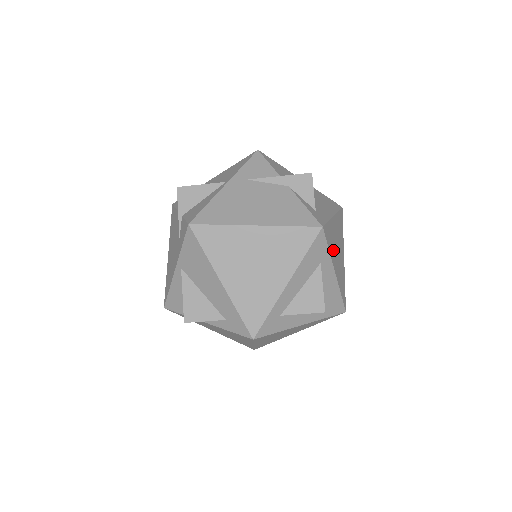
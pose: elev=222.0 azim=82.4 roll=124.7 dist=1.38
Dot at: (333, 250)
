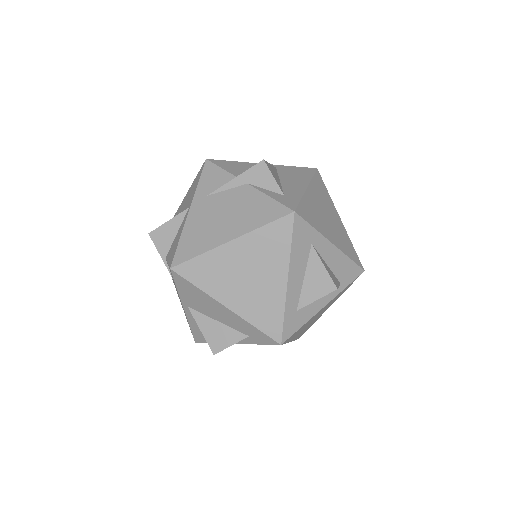
Dot at: (320, 223)
